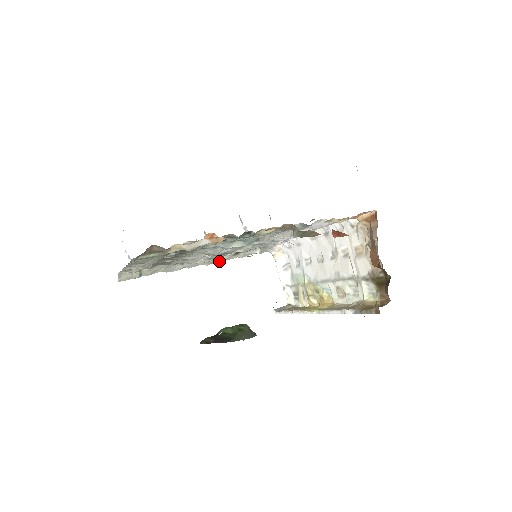
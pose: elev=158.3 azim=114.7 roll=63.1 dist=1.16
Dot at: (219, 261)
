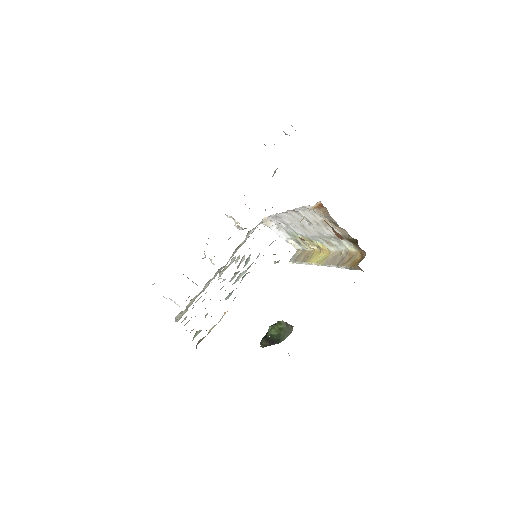
Dot at: (230, 258)
